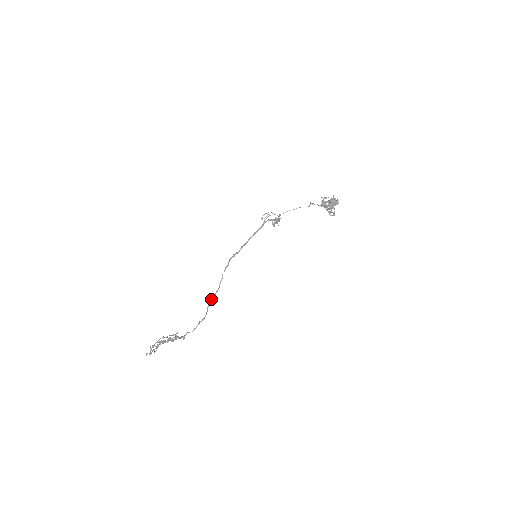
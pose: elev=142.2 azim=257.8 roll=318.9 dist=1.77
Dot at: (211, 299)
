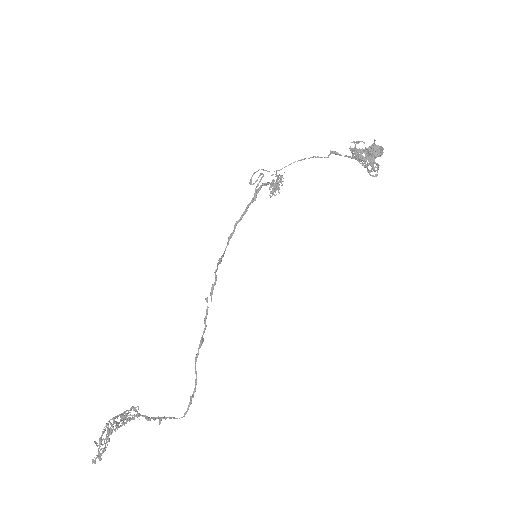
Dot at: (198, 350)
